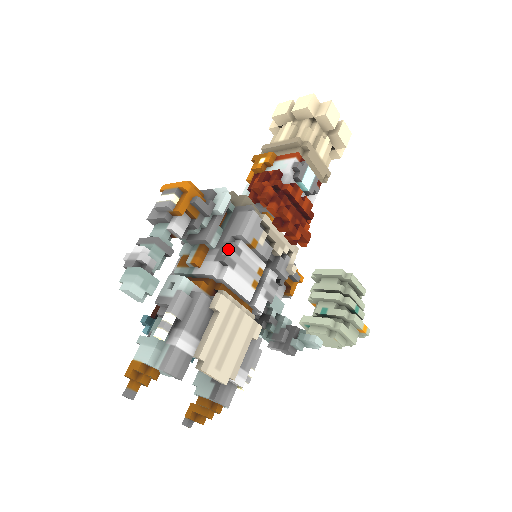
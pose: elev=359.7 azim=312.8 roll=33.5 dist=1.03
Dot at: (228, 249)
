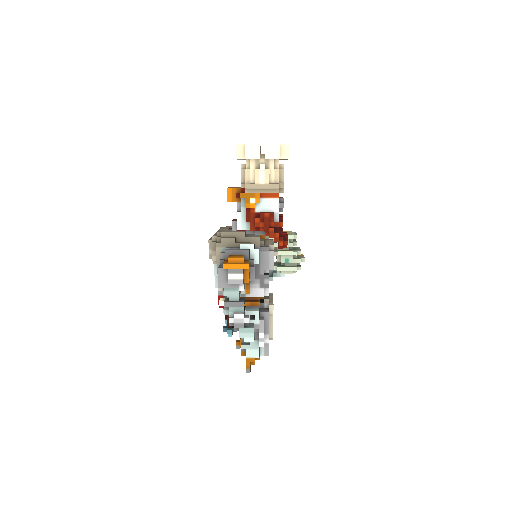
Dot at: (268, 280)
